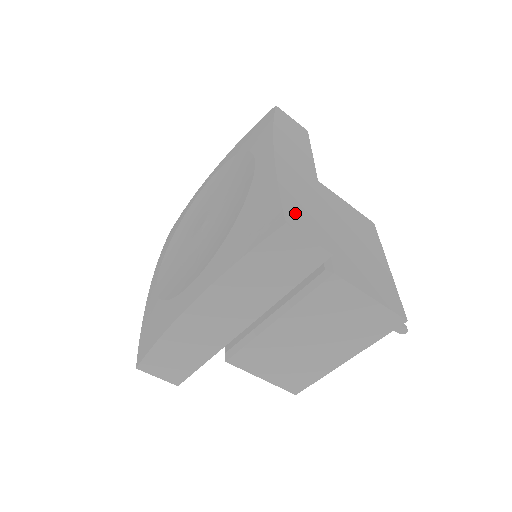
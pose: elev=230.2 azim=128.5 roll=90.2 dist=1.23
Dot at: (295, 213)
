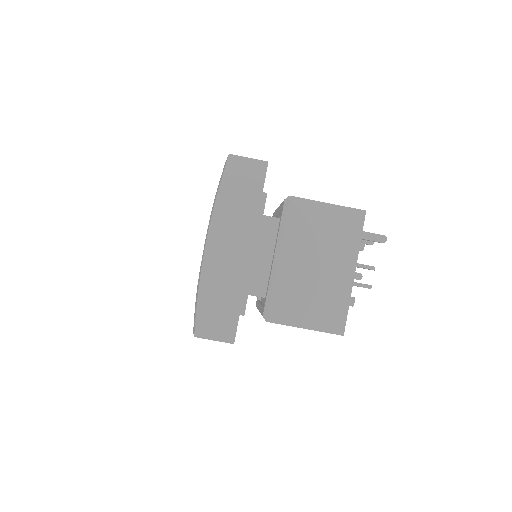
Dot at: occluded
